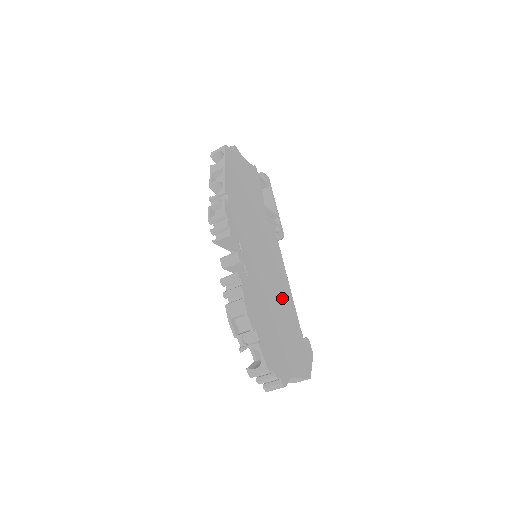
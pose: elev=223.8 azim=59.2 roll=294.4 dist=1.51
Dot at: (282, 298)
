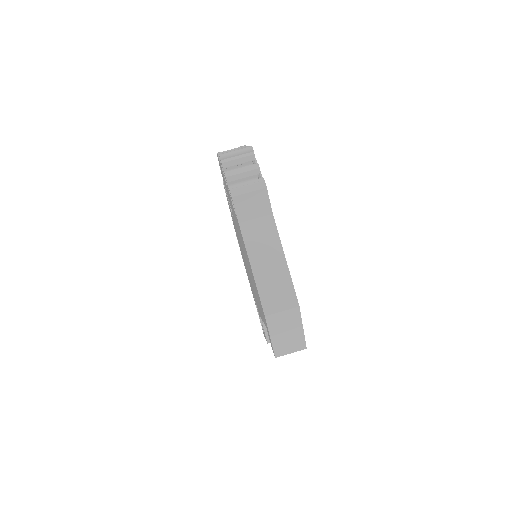
Dot at: occluded
